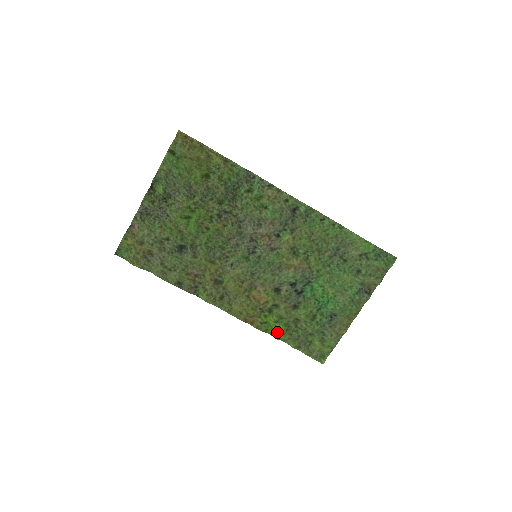
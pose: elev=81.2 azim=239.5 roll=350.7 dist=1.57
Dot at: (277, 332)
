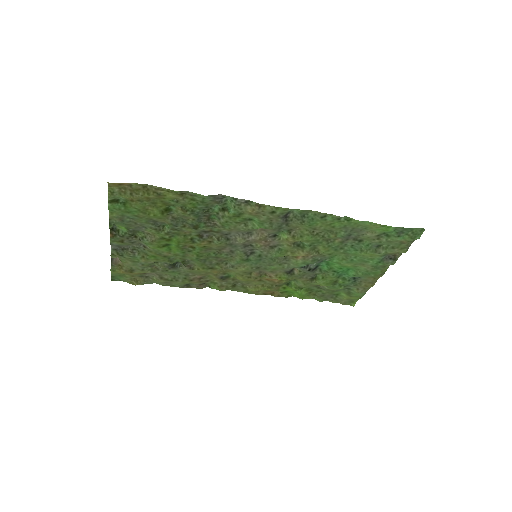
Dot at: (300, 296)
